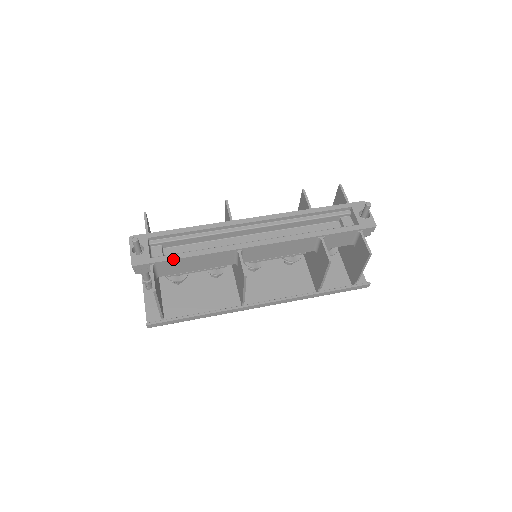
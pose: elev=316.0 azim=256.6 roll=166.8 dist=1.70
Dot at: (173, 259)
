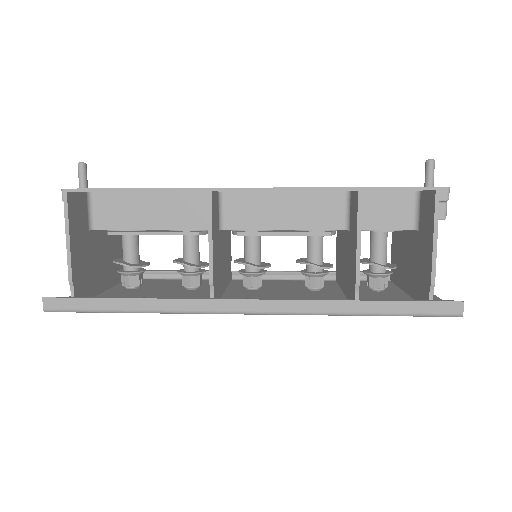
Dot at: (119, 188)
